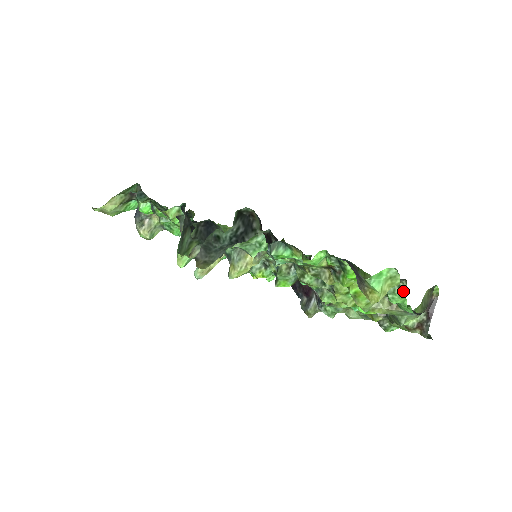
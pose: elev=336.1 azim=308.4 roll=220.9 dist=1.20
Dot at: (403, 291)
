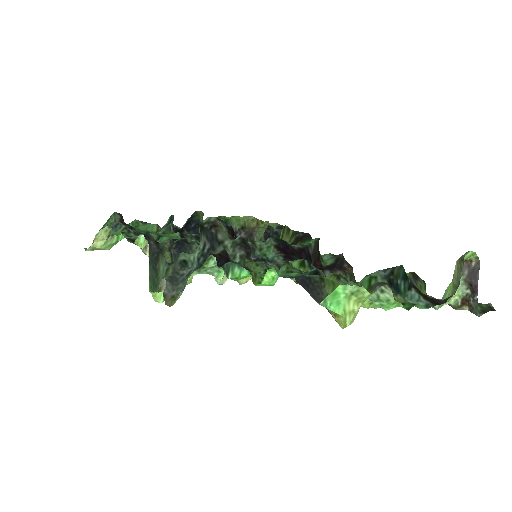
Dot at: (389, 296)
